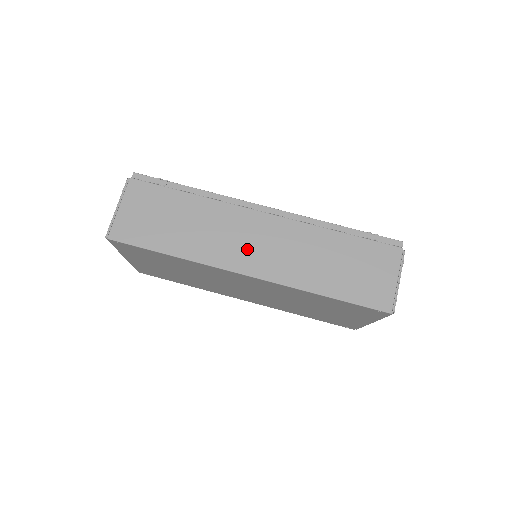
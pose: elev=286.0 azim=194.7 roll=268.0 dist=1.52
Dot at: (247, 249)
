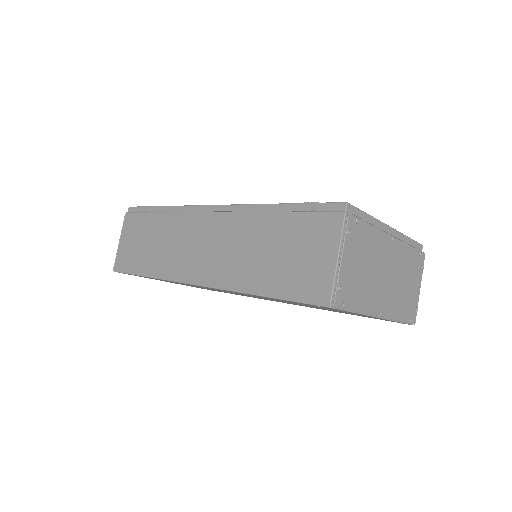
Dot at: (195, 256)
